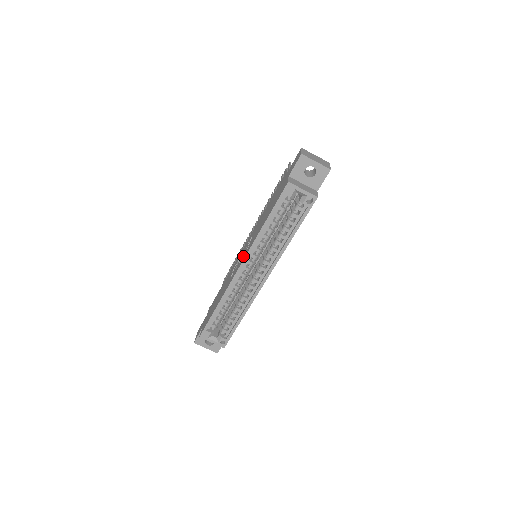
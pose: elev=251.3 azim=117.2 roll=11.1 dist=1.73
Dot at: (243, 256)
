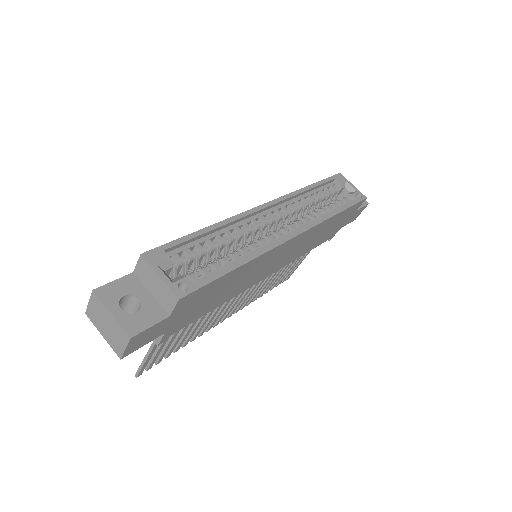
Dot at: occluded
